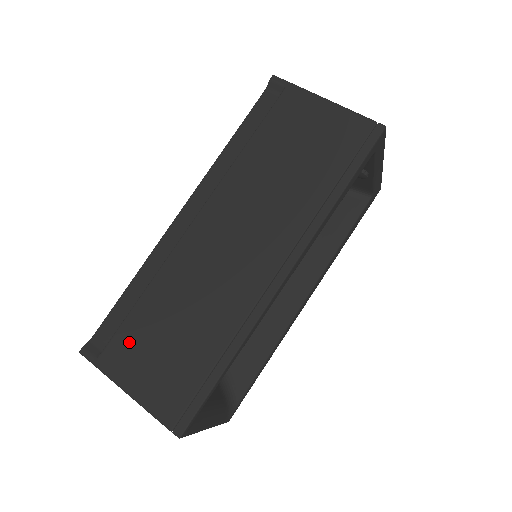
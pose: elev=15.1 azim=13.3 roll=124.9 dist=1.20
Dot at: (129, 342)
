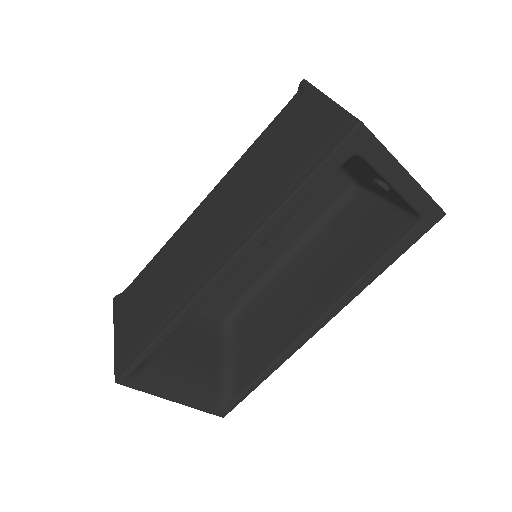
Dot at: (132, 299)
